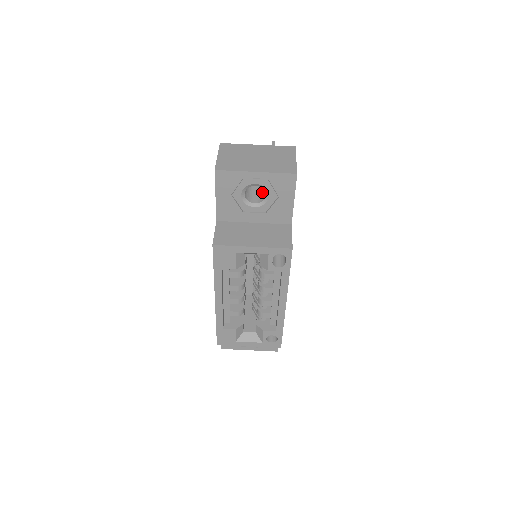
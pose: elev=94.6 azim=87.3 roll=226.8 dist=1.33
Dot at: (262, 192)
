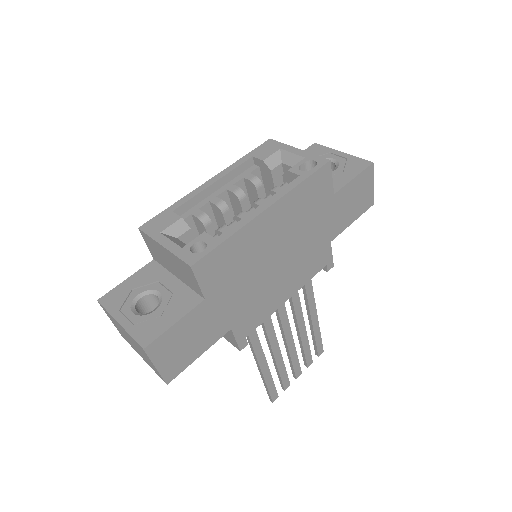
Dot at: occluded
